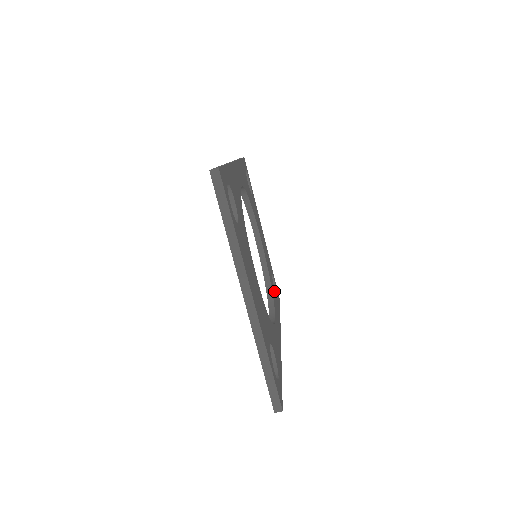
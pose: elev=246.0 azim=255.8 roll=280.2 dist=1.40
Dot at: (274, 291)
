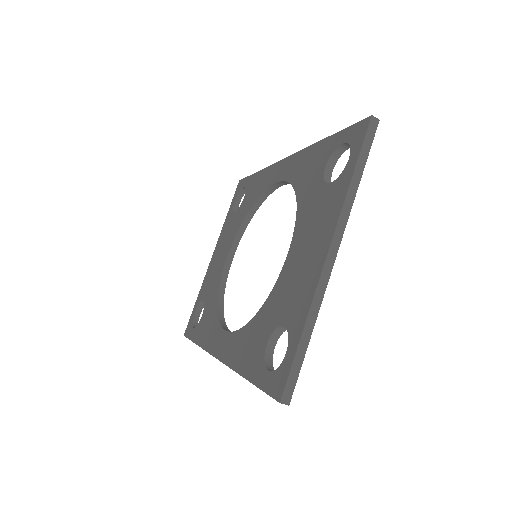
Dot at: occluded
